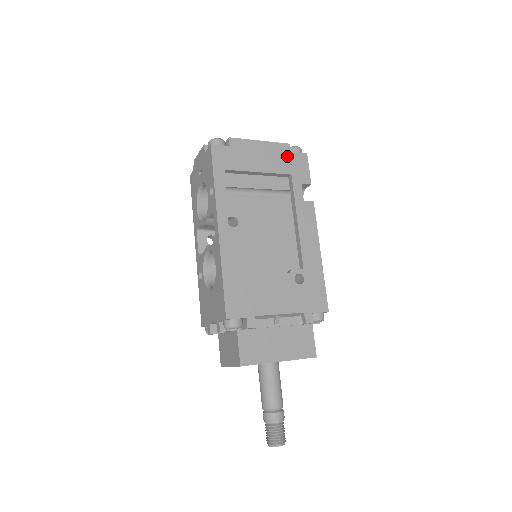
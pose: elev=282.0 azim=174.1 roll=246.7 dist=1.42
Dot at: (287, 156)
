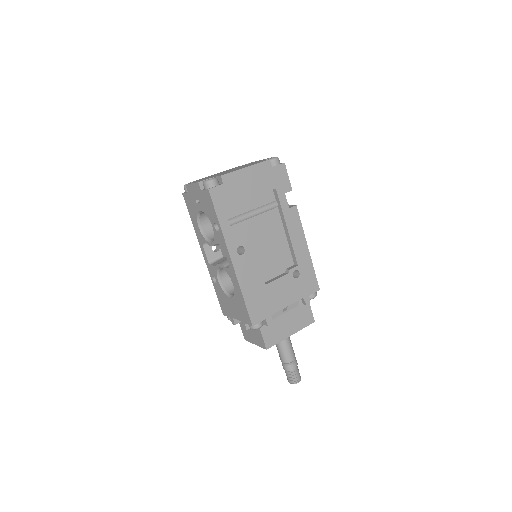
Dot at: (269, 172)
